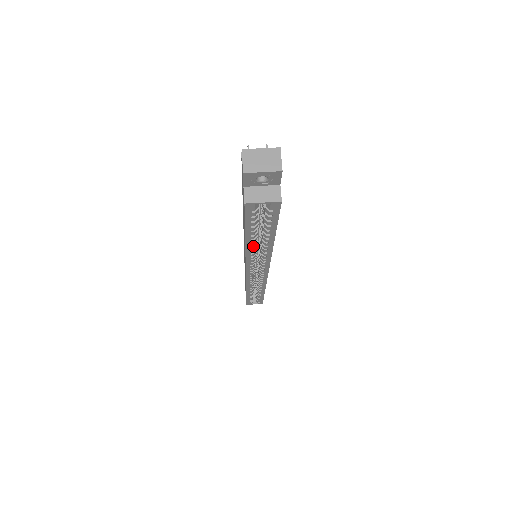
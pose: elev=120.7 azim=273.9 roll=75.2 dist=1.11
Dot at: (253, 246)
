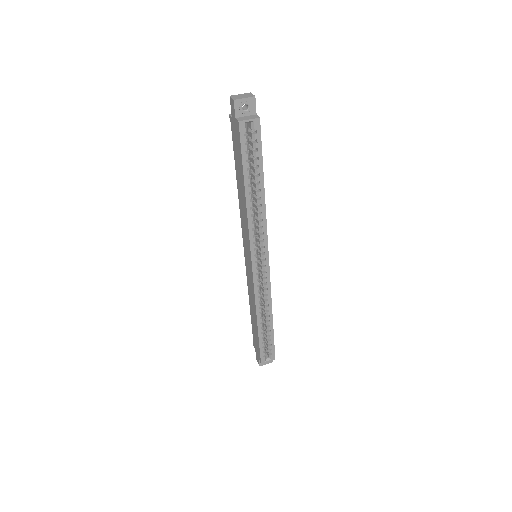
Dot at: (251, 201)
